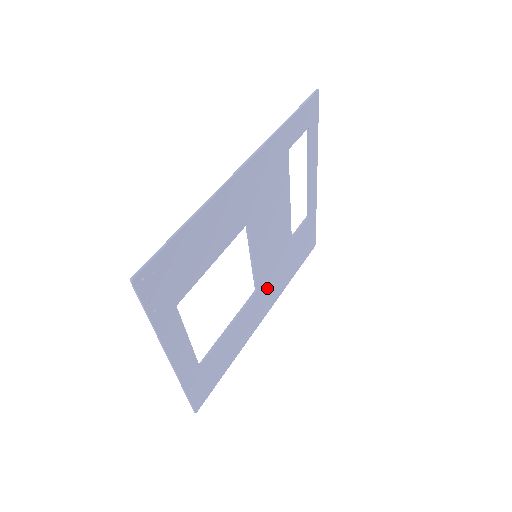
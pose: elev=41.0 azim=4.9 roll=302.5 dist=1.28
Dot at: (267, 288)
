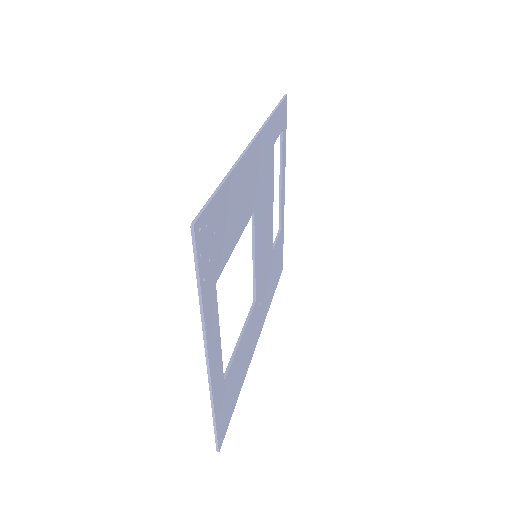
Dot at: (260, 302)
